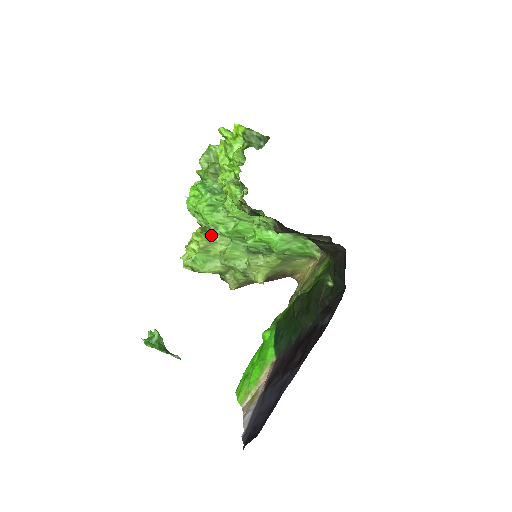
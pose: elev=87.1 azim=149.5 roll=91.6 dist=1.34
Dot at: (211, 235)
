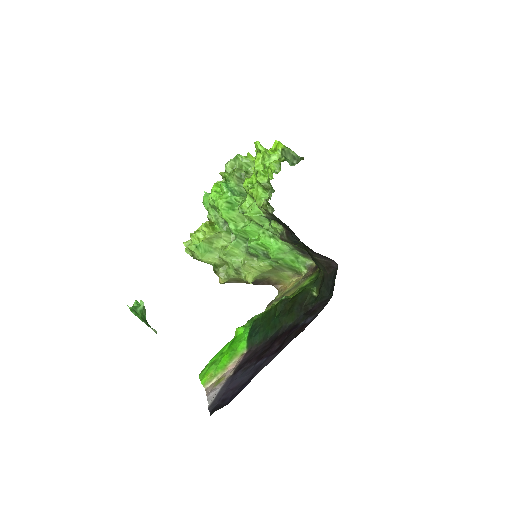
Dot at: (218, 230)
